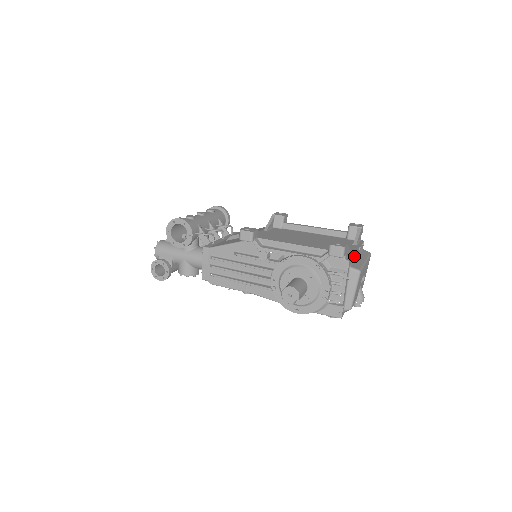
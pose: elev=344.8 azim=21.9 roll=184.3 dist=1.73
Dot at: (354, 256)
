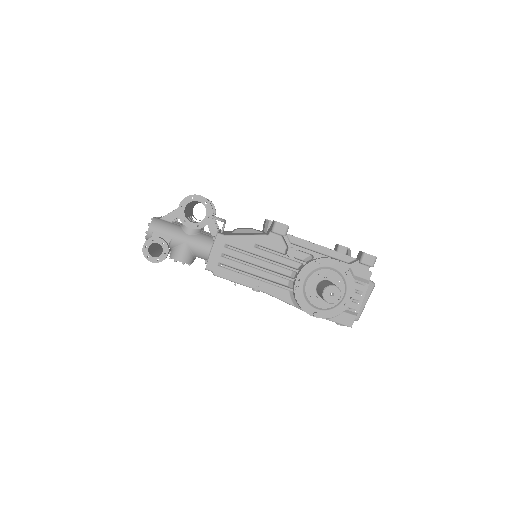
Dot at: occluded
